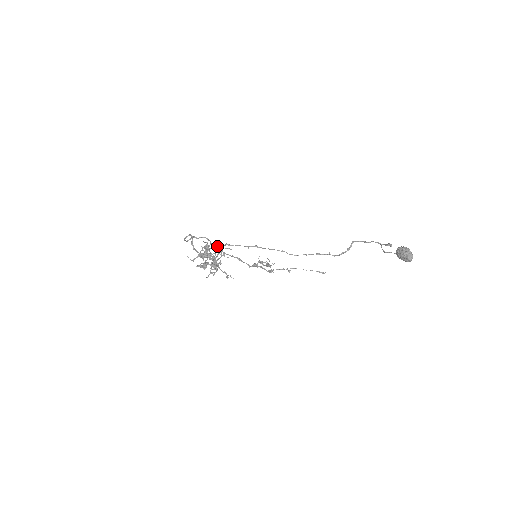
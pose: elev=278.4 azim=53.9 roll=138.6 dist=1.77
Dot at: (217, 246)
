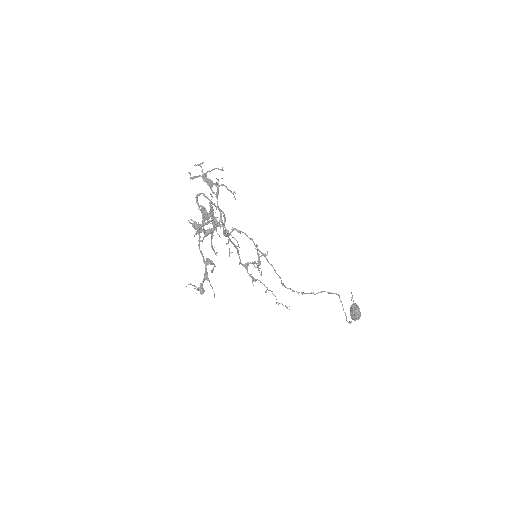
Dot at: (227, 236)
